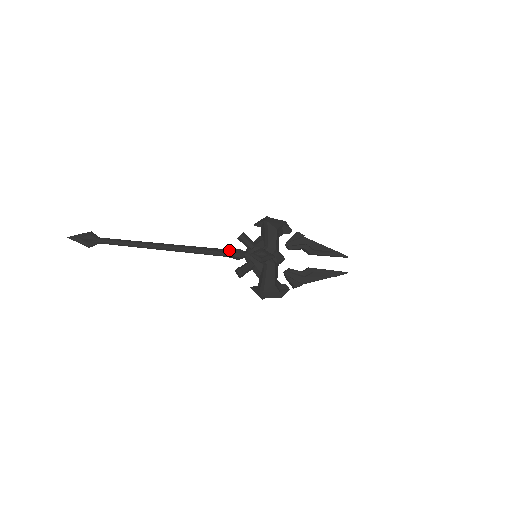
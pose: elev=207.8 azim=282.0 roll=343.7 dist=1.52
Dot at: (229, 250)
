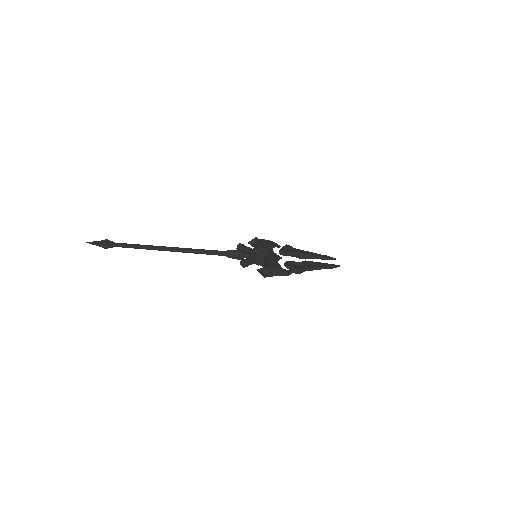
Dot at: (231, 250)
